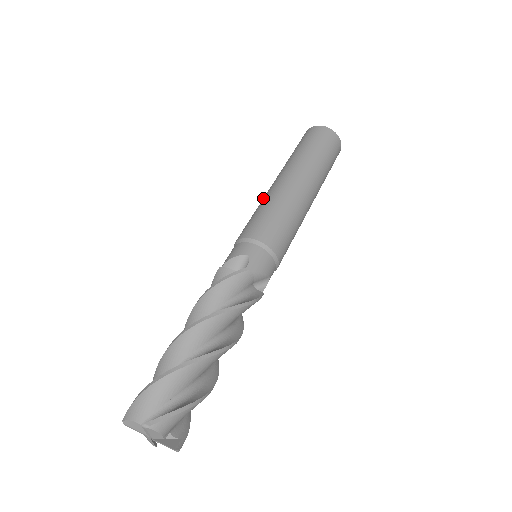
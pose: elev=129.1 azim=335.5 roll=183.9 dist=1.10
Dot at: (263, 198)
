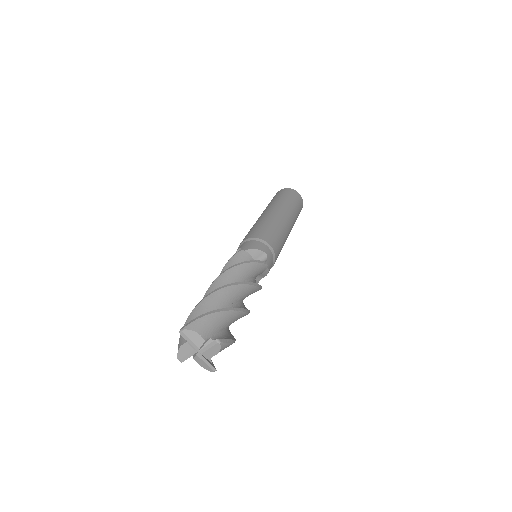
Dot at: occluded
